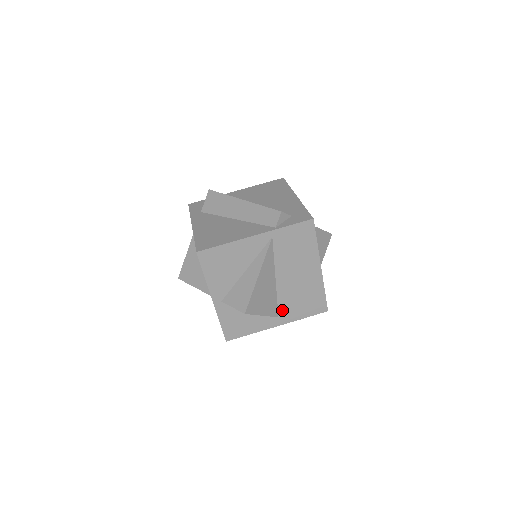
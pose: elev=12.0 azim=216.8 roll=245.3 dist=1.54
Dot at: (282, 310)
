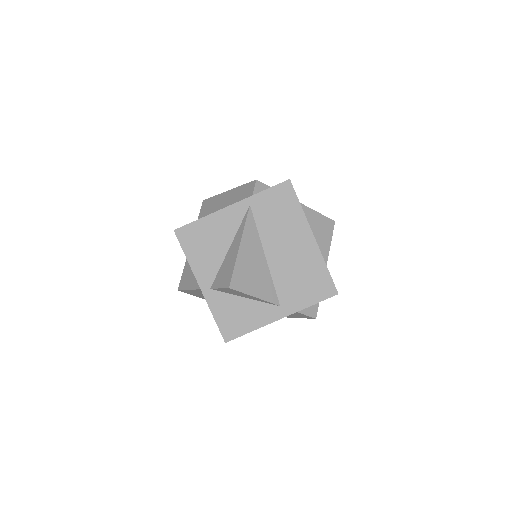
Dot at: (282, 296)
